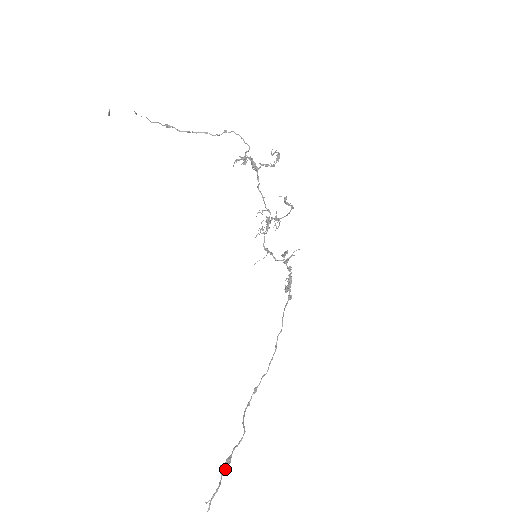
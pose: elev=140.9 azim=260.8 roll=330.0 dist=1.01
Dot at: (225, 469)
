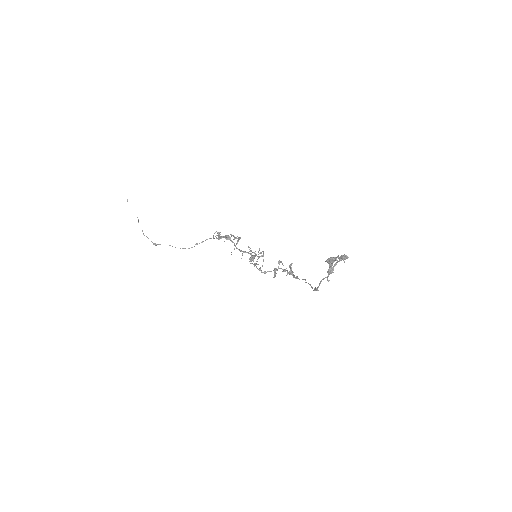
Dot at: (332, 259)
